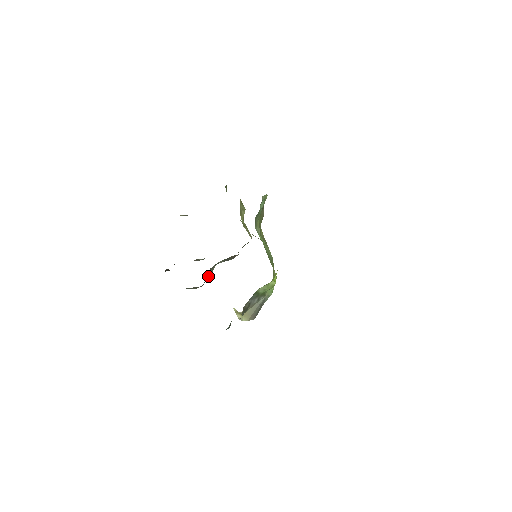
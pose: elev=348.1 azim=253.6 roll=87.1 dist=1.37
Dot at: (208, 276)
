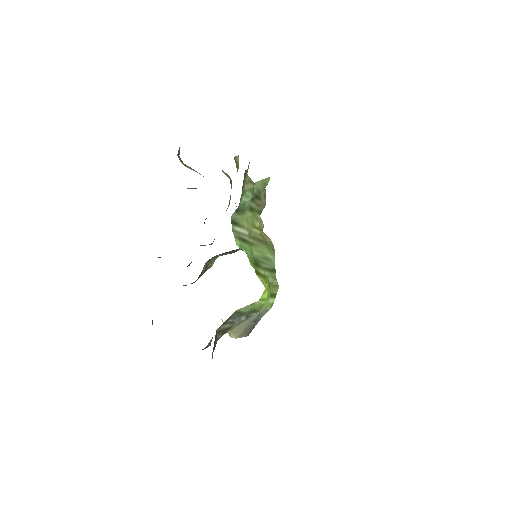
Dot at: (204, 270)
